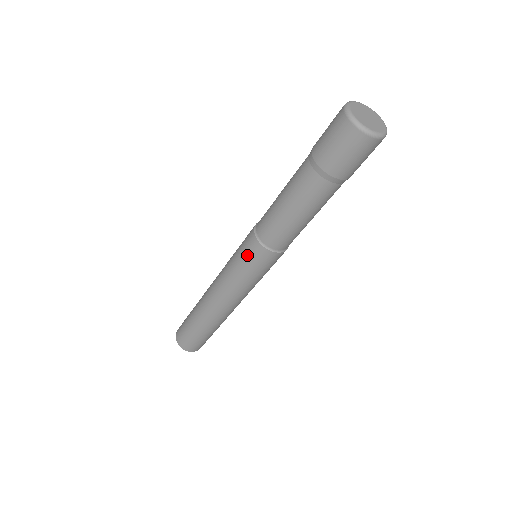
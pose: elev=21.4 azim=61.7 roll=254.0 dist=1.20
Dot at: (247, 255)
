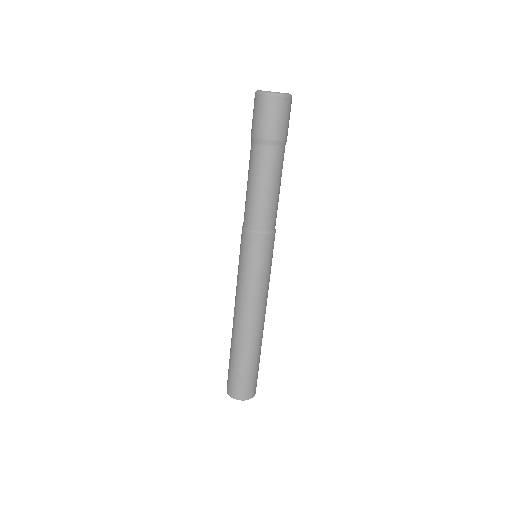
Dot at: (243, 249)
